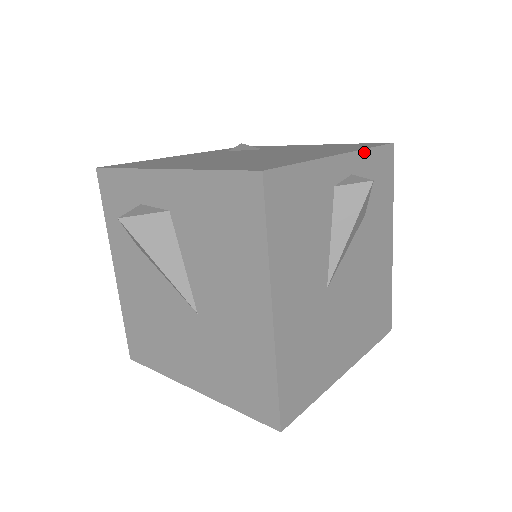
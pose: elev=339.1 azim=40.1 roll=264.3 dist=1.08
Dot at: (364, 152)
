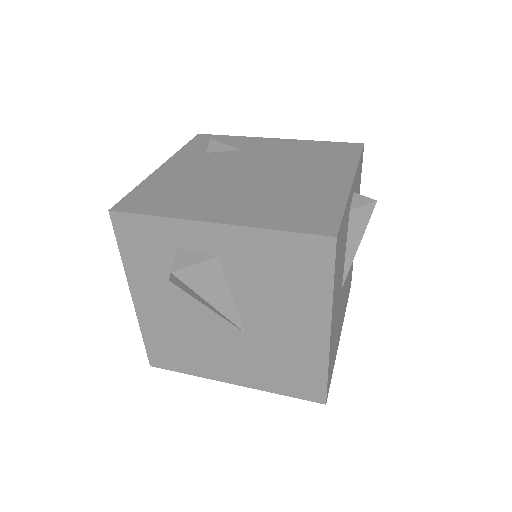
Dot at: (357, 168)
